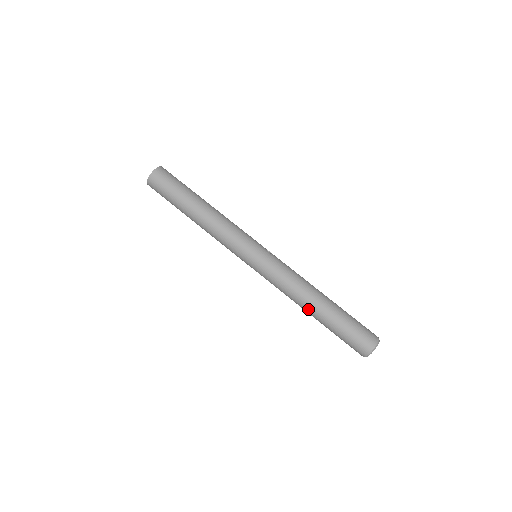
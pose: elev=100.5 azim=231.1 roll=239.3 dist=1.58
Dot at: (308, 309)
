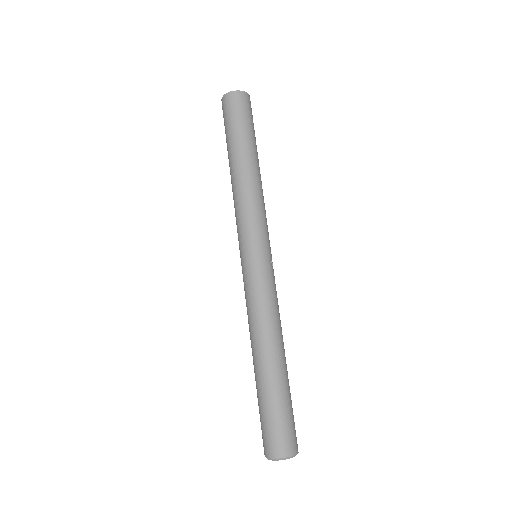
Dot at: (255, 354)
